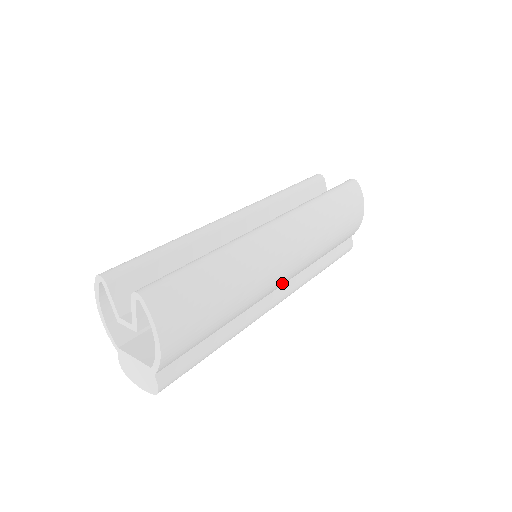
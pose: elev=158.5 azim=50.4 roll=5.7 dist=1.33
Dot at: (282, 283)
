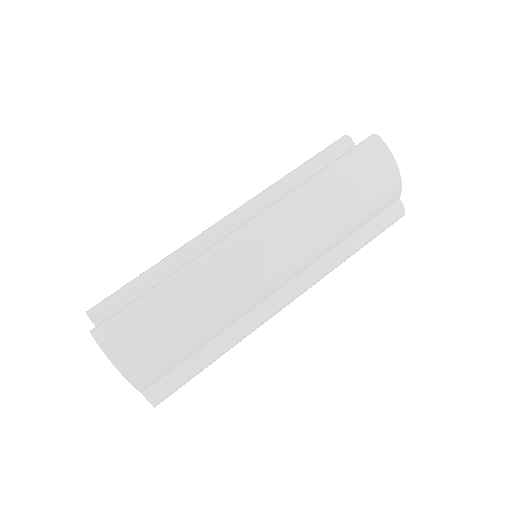
Dot at: (284, 281)
